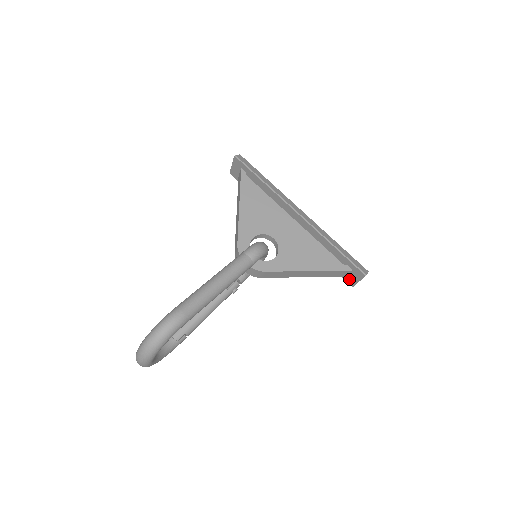
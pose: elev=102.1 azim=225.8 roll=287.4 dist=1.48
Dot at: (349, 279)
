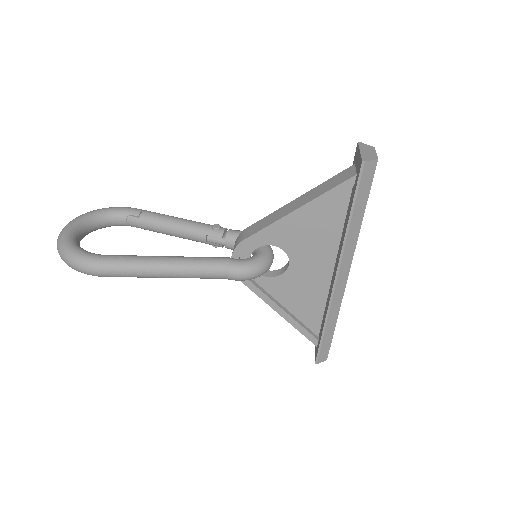
Dot at: occluded
